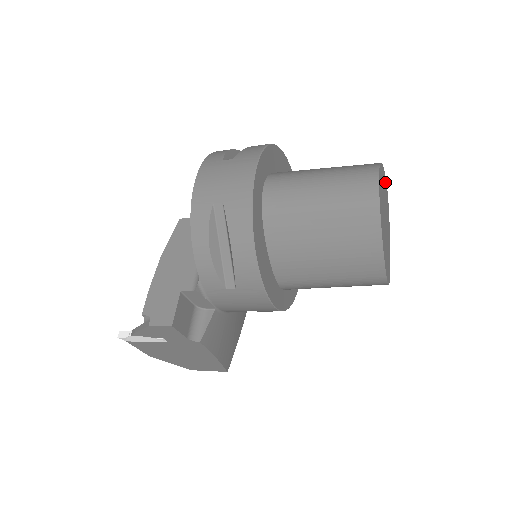
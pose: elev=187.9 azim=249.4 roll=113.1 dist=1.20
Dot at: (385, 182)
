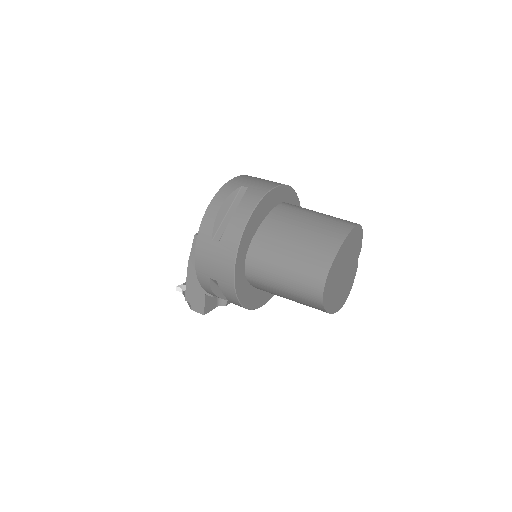
Dot at: (351, 235)
